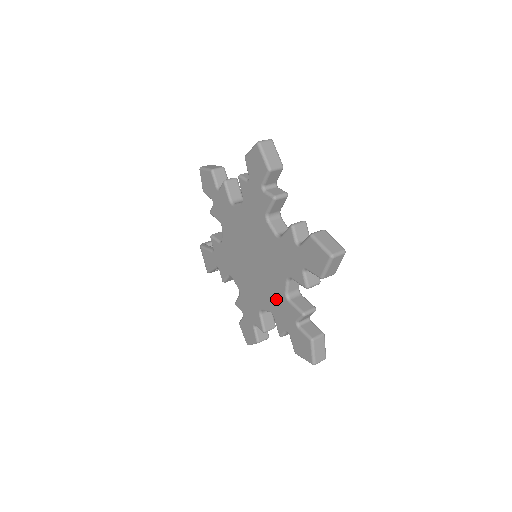
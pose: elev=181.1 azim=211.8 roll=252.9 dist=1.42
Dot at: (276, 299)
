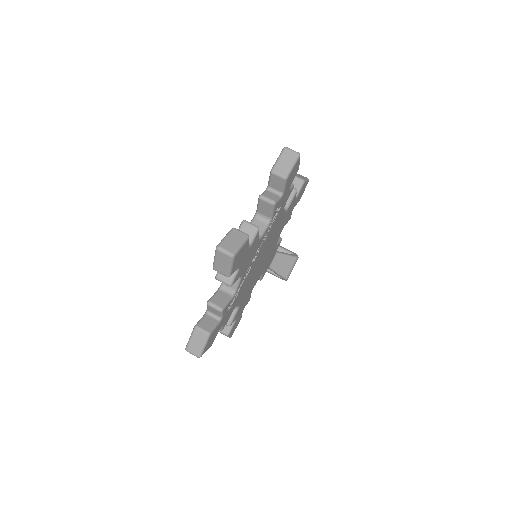
Dot at: occluded
